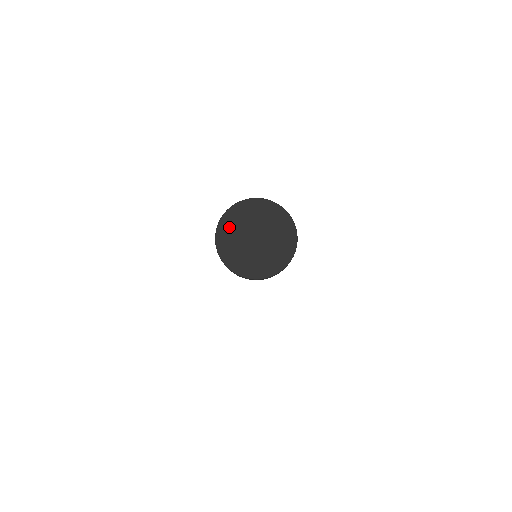
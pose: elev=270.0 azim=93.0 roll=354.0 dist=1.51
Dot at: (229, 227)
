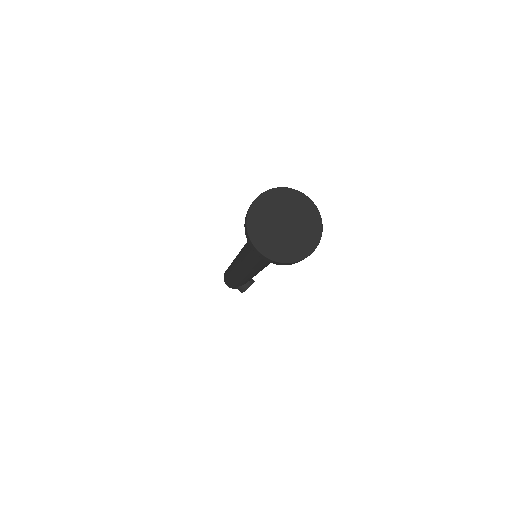
Dot at: (273, 199)
